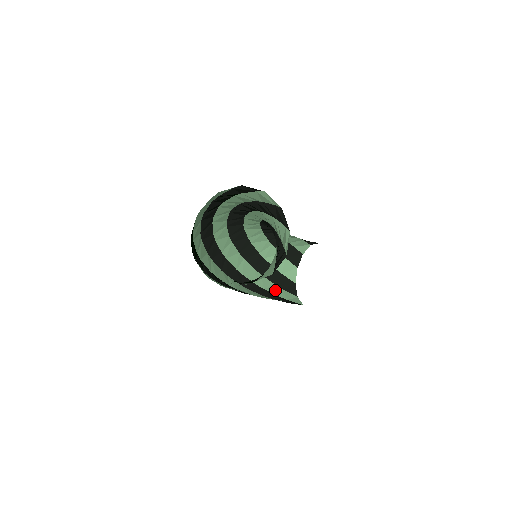
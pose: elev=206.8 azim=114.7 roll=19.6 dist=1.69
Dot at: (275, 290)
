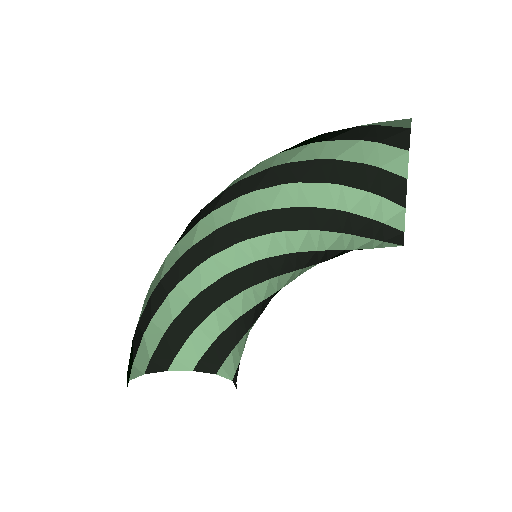
Dot at: (358, 153)
